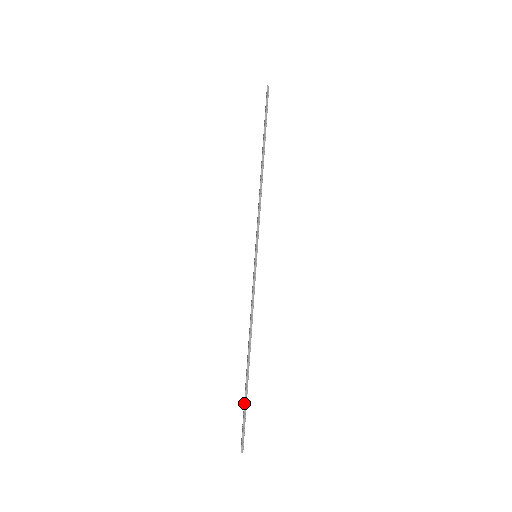
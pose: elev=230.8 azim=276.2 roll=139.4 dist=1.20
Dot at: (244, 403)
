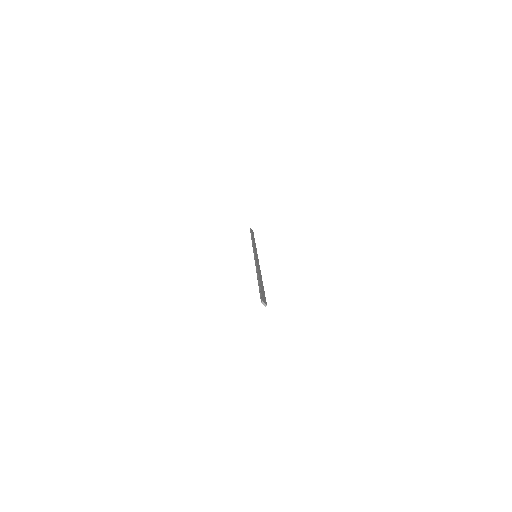
Dot at: (259, 288)
